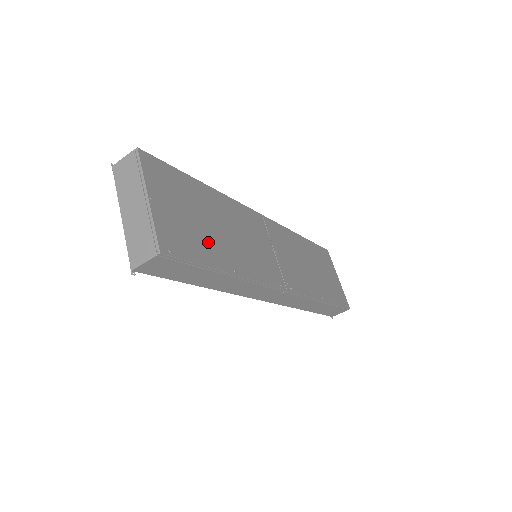
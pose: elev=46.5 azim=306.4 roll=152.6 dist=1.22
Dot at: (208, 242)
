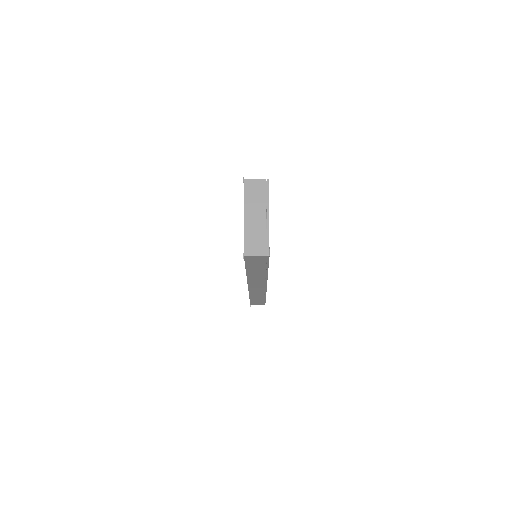
Dot at: occluded
